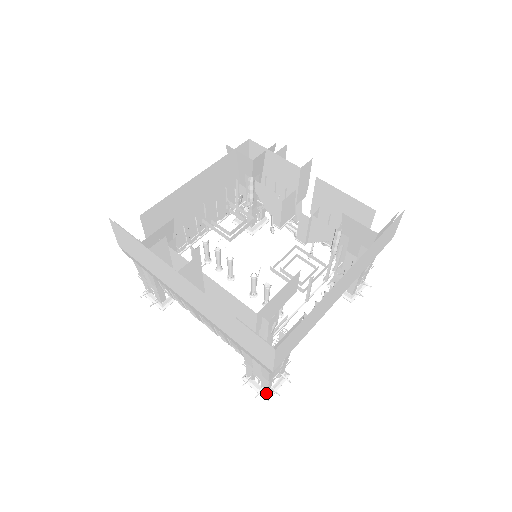
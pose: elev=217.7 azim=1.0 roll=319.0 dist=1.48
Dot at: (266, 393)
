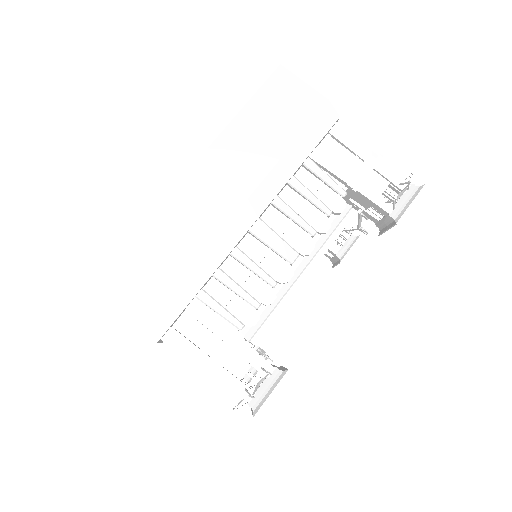
Dot at: (412, 187)
